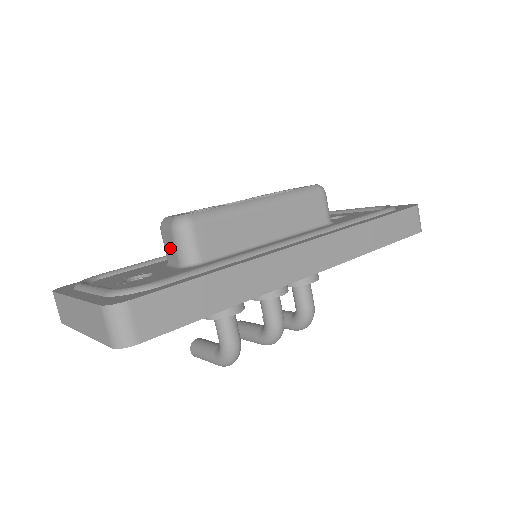
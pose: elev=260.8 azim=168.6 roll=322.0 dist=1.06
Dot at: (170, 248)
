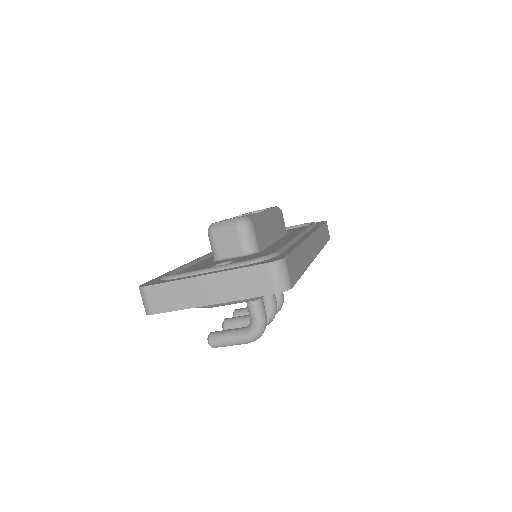
Dot at: (229, 244)
